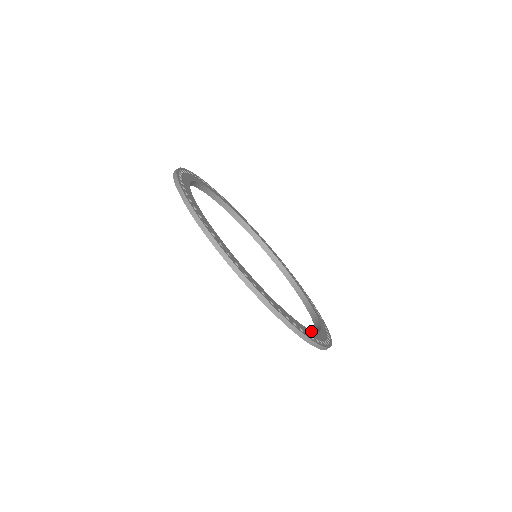
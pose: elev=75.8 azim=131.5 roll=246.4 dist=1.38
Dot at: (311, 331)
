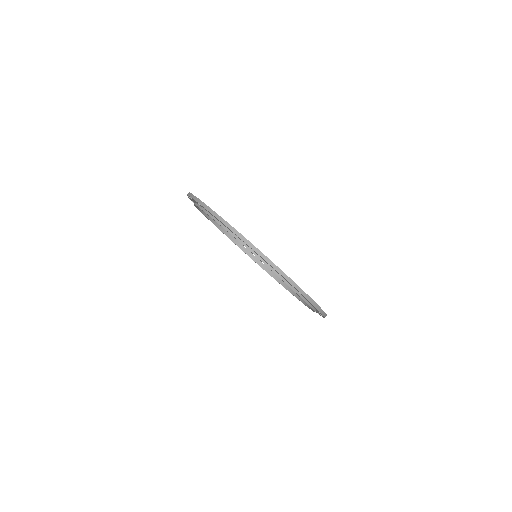
Dot at: occluded
